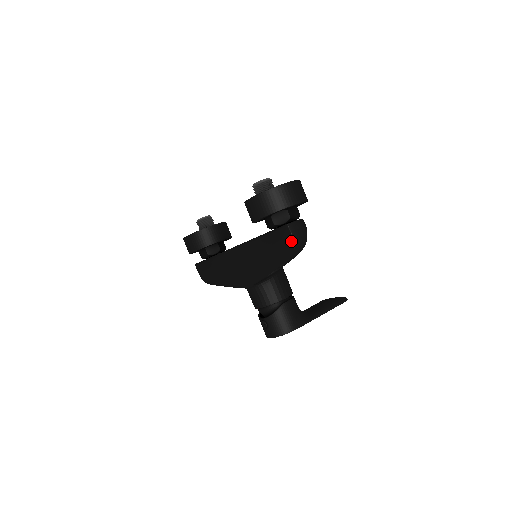
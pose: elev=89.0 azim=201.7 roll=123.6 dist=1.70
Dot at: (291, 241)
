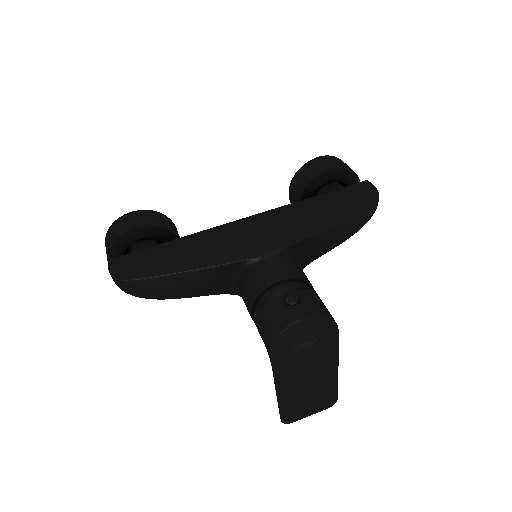
Dot at: (374, 190)
